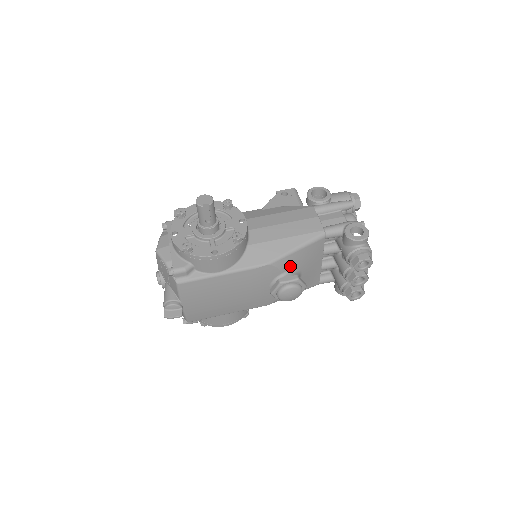
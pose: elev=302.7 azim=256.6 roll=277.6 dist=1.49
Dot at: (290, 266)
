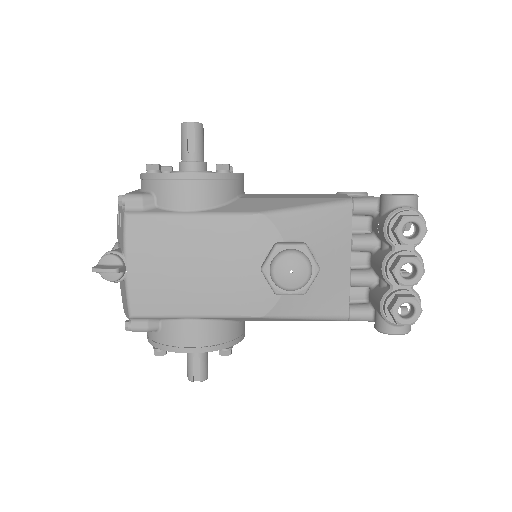
Dot at: (296, 234)
